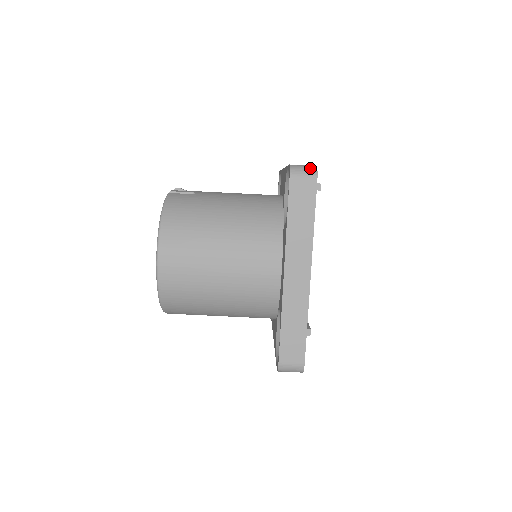
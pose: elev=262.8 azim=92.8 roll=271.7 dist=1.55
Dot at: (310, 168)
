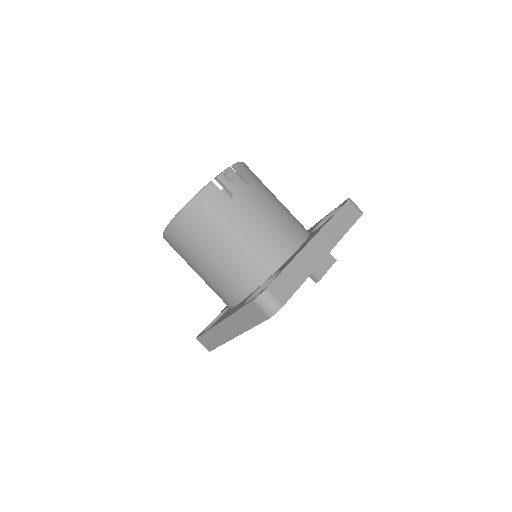
Dot at: (273, 307)
